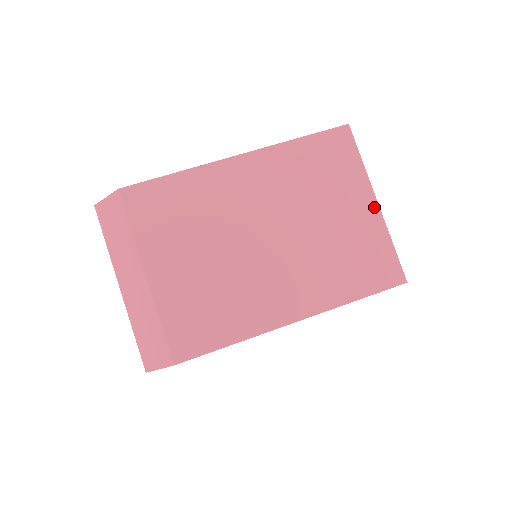
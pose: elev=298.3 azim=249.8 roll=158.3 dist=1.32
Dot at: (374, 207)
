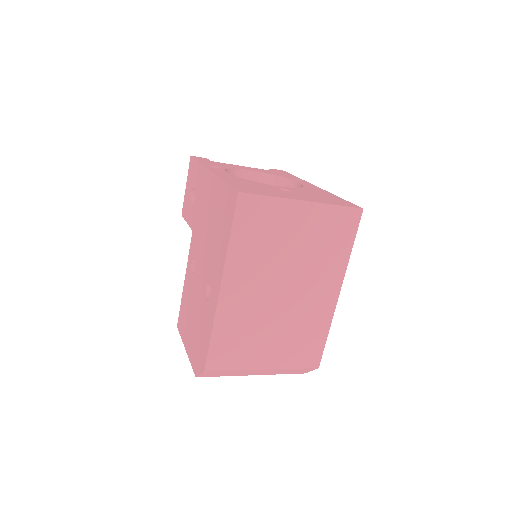
Dot at: (307, 206)
